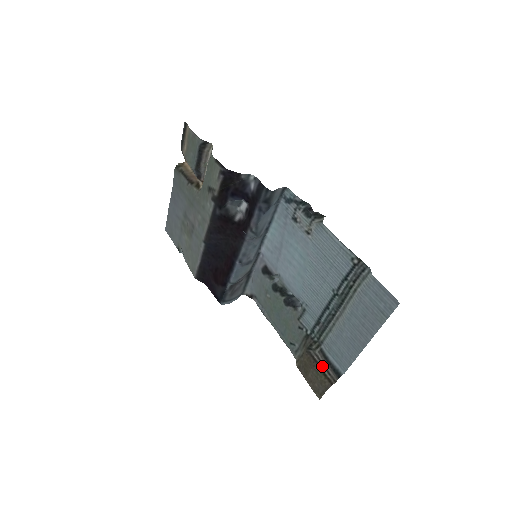
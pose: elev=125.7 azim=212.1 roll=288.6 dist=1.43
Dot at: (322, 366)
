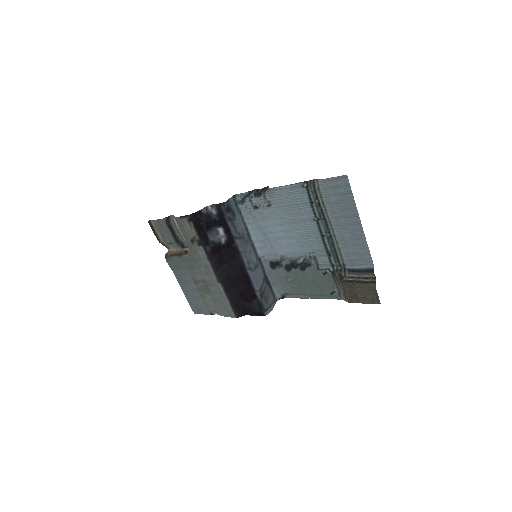
Dot at: (359, 279)
